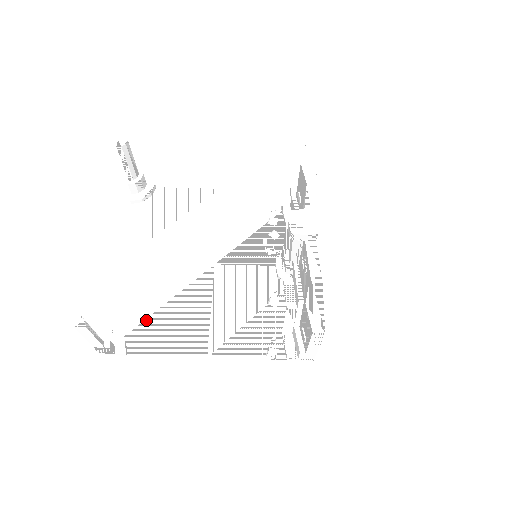
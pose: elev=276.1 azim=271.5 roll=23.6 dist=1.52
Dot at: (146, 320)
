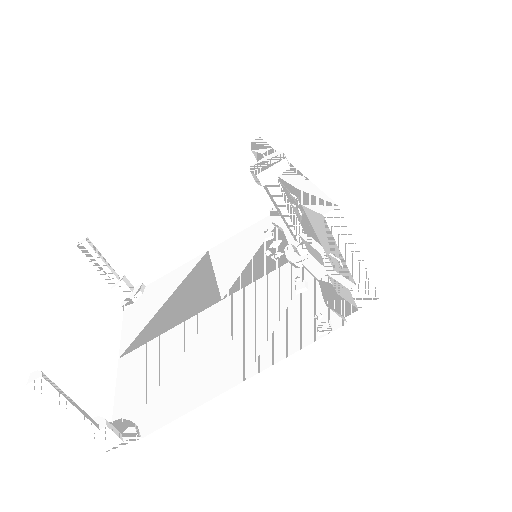
Dot at: (157, 390)
